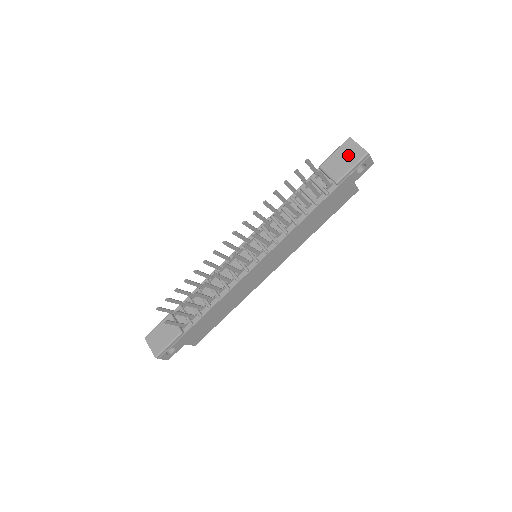
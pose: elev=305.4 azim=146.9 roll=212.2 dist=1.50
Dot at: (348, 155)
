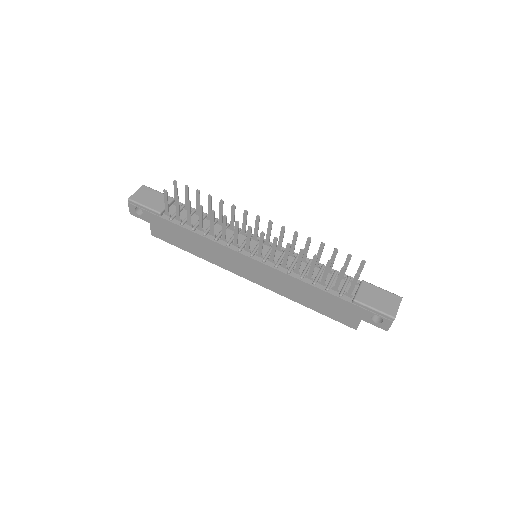
Dot at: (385, 301)
